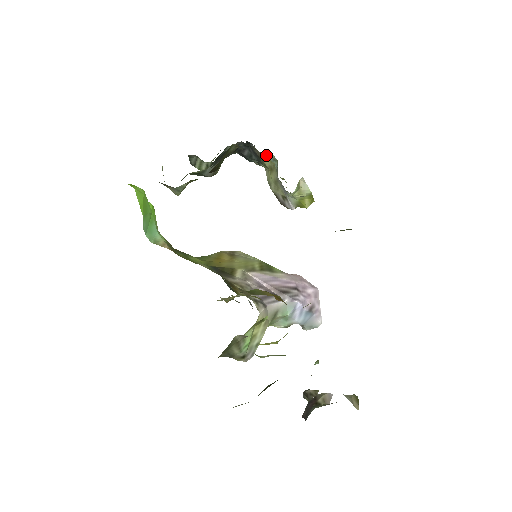
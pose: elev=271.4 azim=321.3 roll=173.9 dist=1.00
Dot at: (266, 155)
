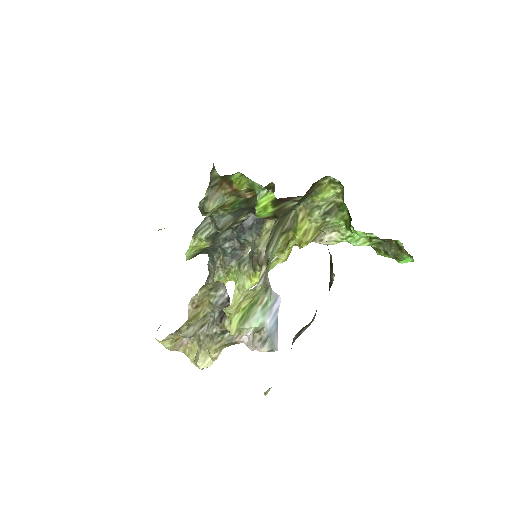
Dot at: (242, 254)
